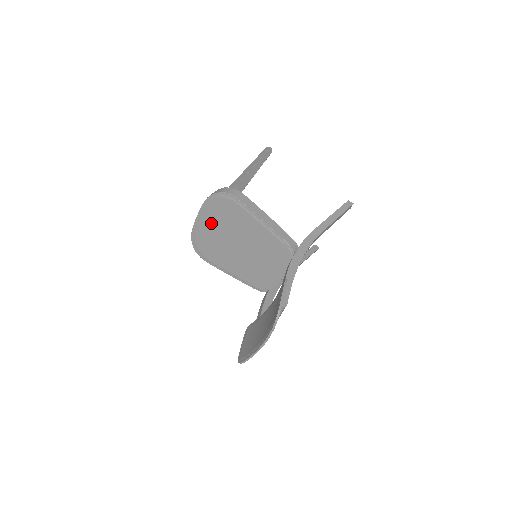
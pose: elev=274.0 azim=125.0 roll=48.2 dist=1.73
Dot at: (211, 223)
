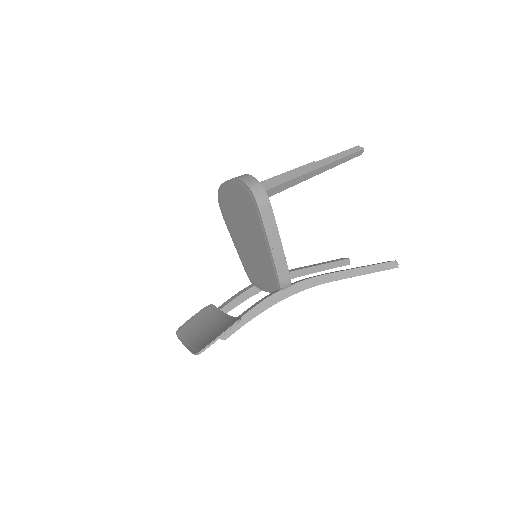
Dot at: (234, 198)
